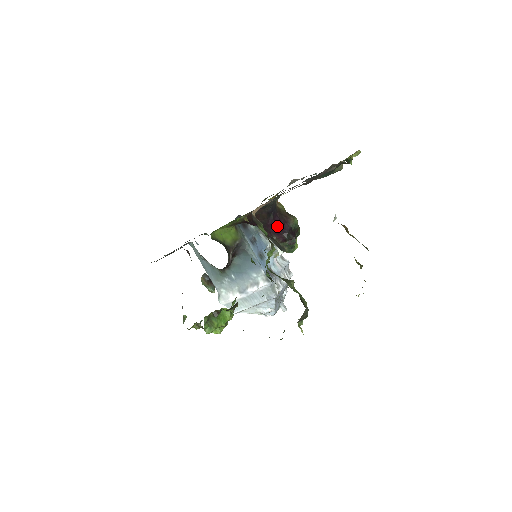
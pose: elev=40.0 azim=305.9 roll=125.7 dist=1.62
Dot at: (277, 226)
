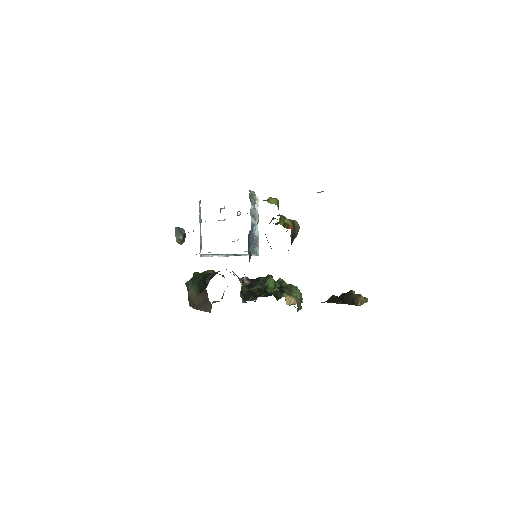
Dot at: occluded
